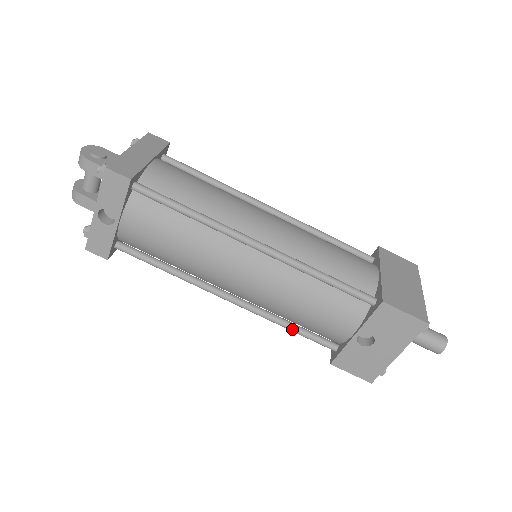
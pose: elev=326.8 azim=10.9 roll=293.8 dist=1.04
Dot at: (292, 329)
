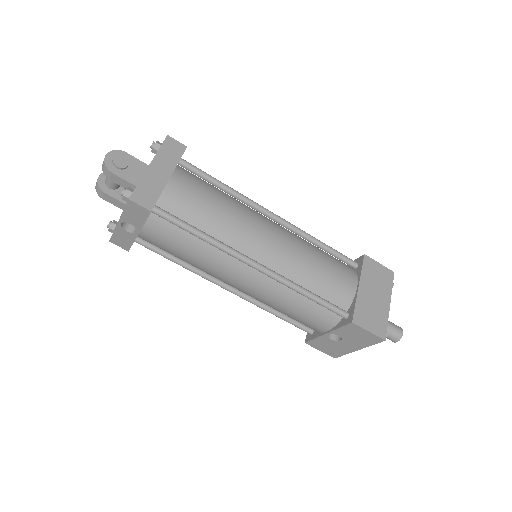
Dot at: (278, 316)
